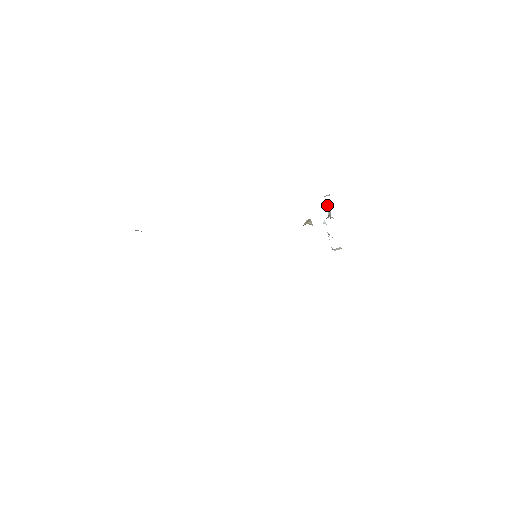
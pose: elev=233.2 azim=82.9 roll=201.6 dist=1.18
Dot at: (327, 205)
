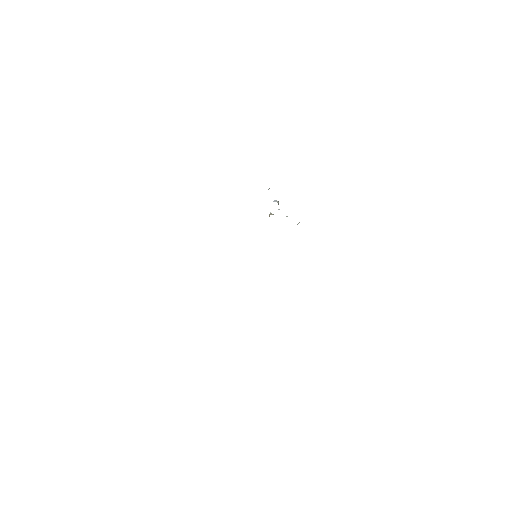
Dot at: (274, 200)
